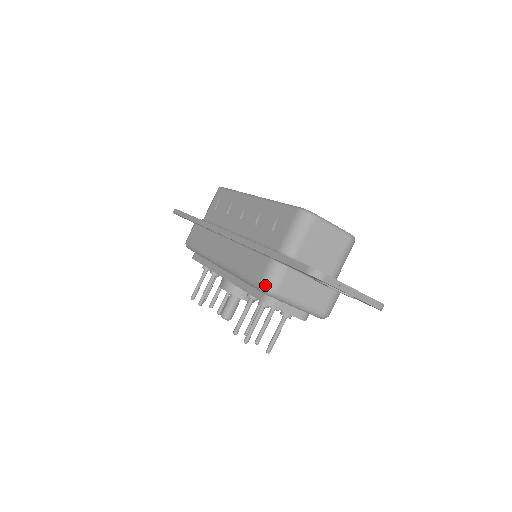
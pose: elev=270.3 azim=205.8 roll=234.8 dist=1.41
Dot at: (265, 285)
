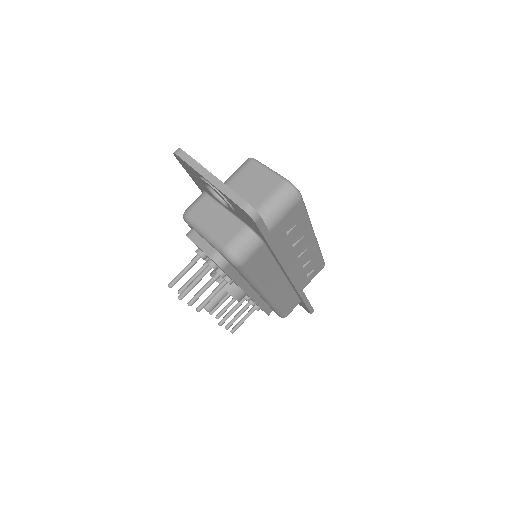
Dot at: (185, 210)
